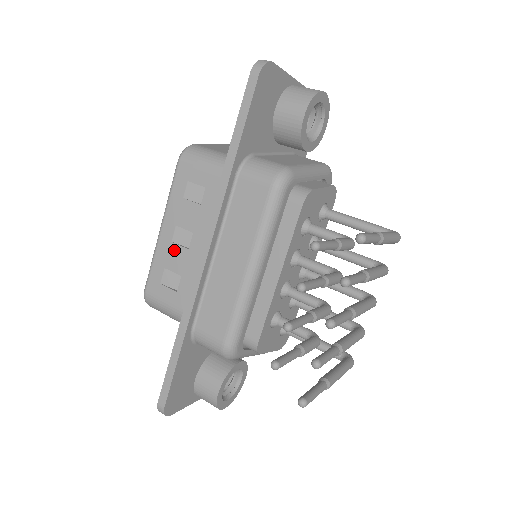
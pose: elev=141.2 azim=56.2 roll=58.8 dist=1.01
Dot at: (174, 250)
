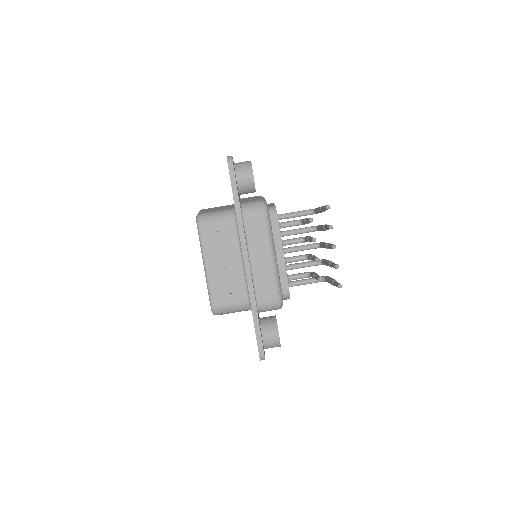
Dot at: (220, 272)
